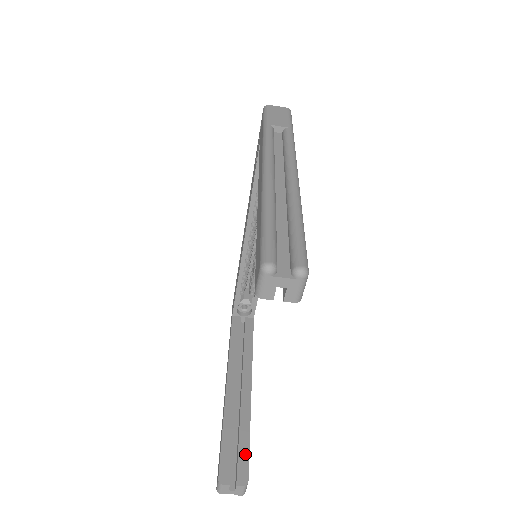
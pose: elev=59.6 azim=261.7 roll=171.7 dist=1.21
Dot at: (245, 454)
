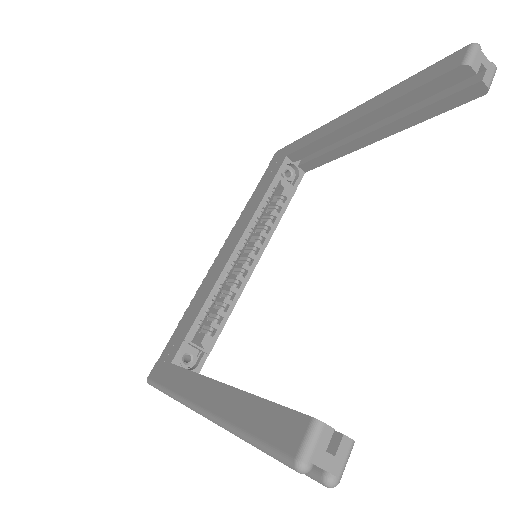
Dot at: occluded
